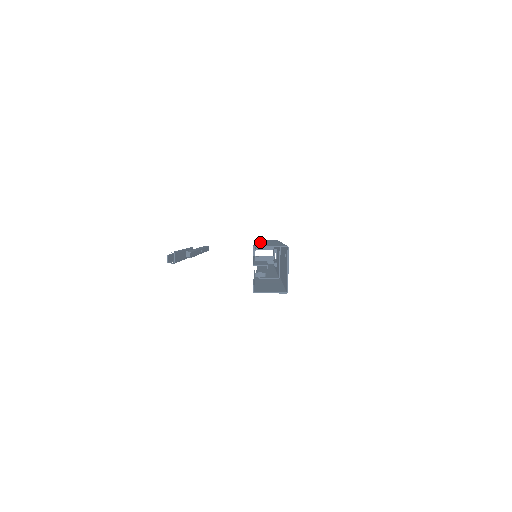
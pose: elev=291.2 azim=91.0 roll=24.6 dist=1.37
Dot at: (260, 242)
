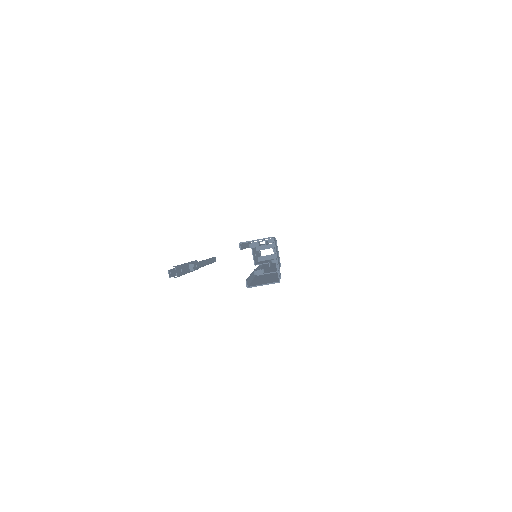
Dot at: occluded
